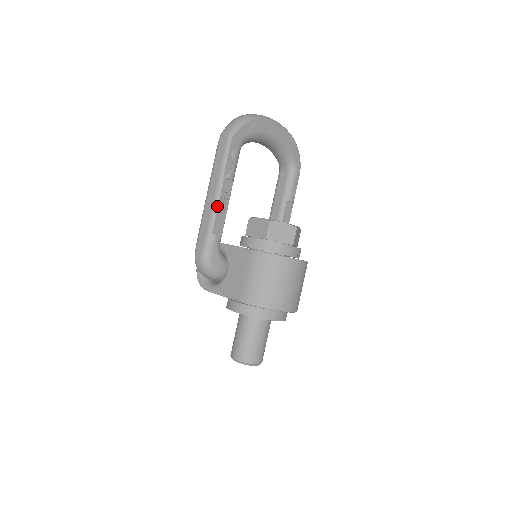
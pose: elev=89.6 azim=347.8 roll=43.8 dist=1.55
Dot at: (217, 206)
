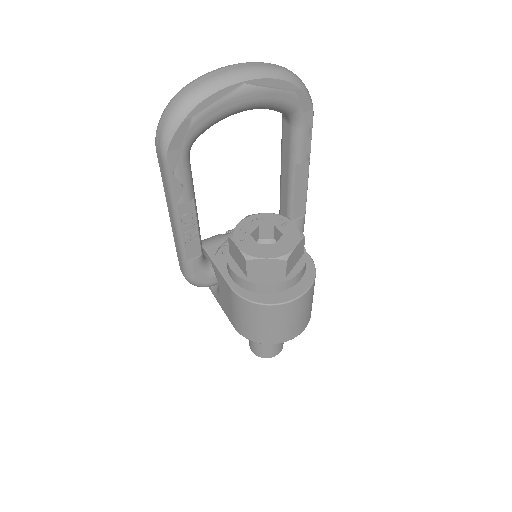
Dot at: (181, 234)
